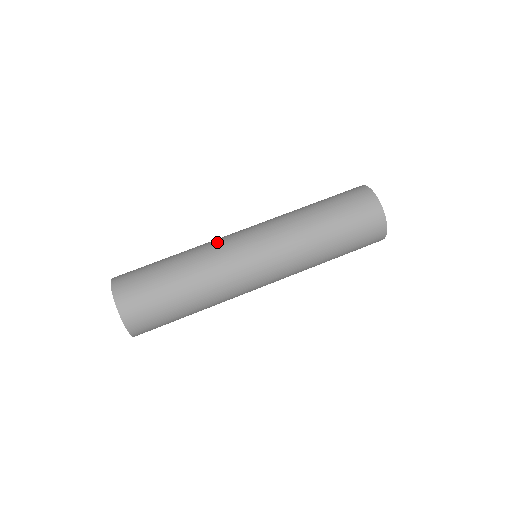
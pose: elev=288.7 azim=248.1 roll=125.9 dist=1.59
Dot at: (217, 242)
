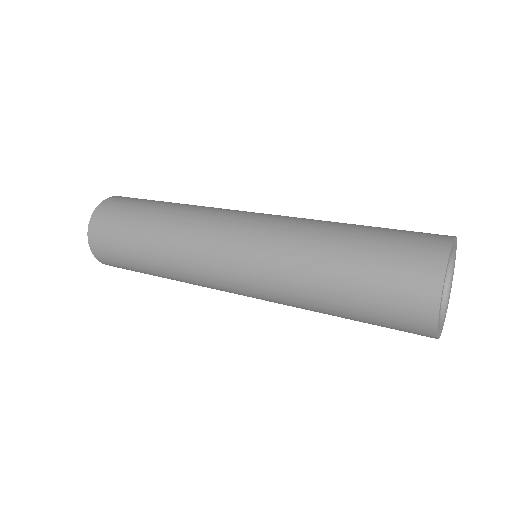
Dot at: occluded
